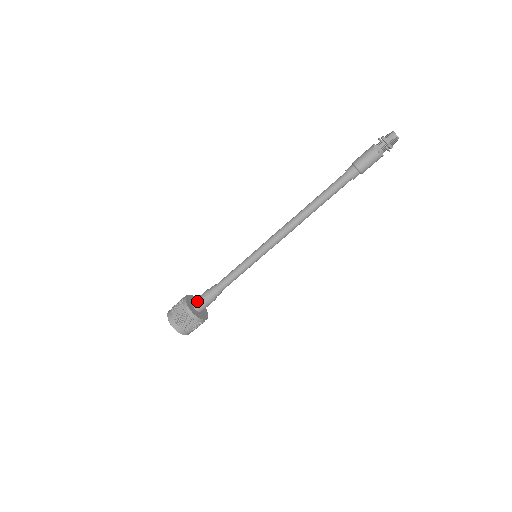
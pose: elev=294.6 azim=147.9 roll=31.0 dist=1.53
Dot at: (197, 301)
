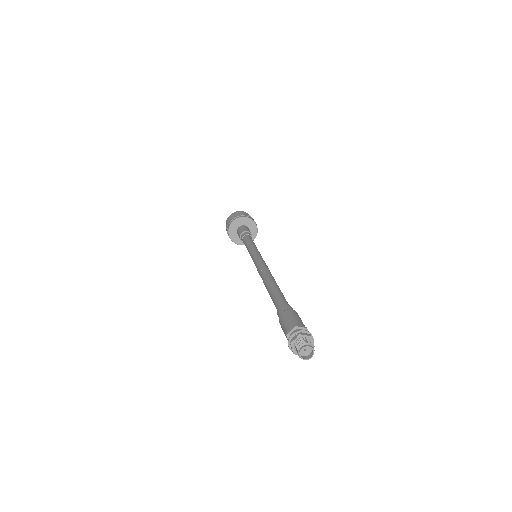
Dot at: (237, 233)
